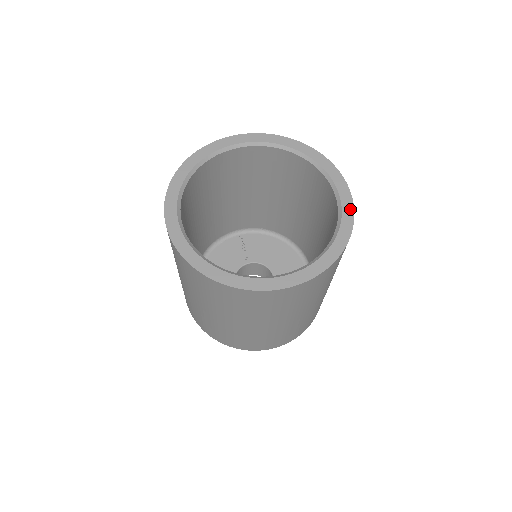
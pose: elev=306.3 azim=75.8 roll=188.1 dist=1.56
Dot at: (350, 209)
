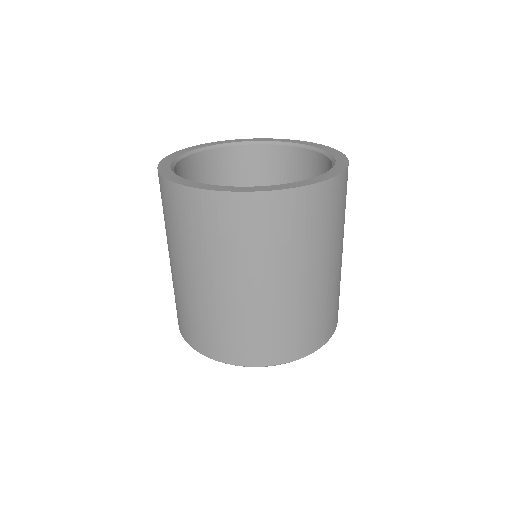
Dot at: (343, 166)
